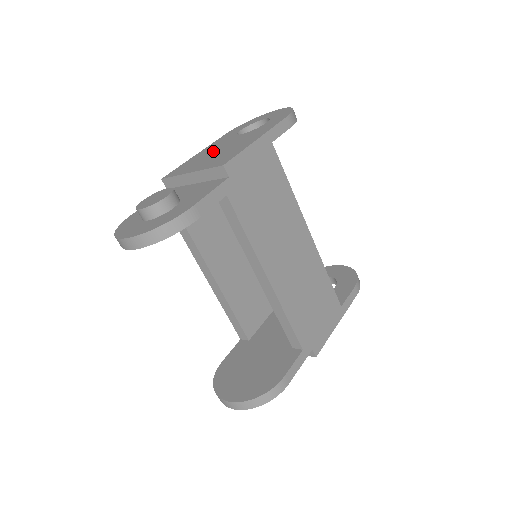
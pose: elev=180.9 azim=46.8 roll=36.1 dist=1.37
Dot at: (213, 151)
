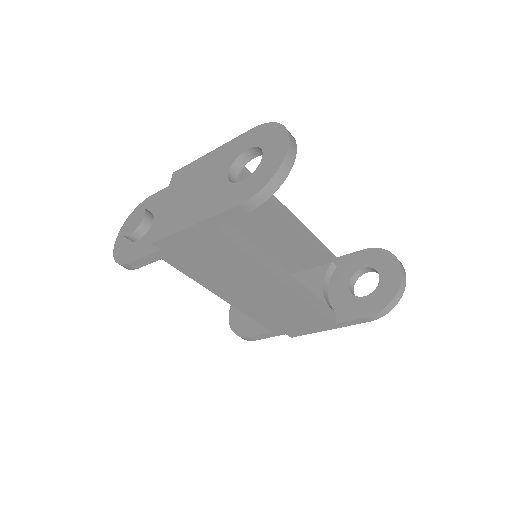
Dot at: (201, 178)
